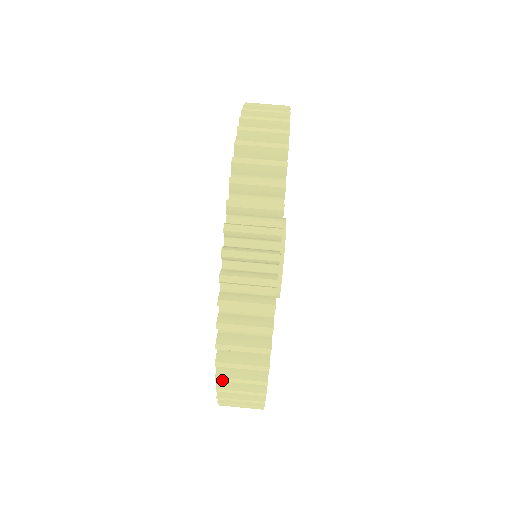
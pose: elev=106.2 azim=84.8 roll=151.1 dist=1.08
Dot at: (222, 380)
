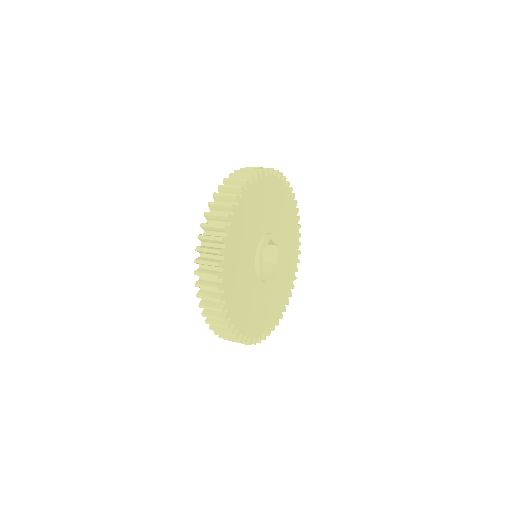
Dot at: (226, 180)
